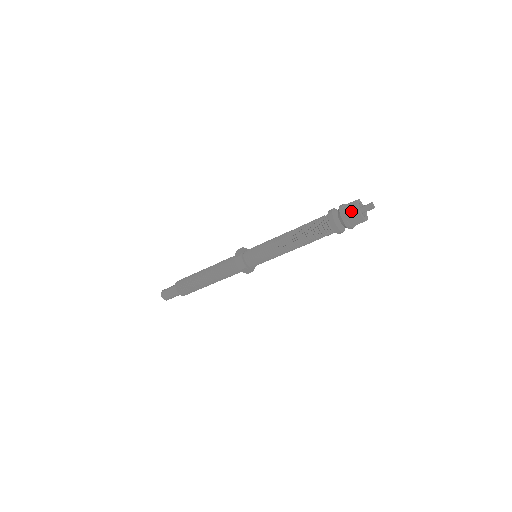
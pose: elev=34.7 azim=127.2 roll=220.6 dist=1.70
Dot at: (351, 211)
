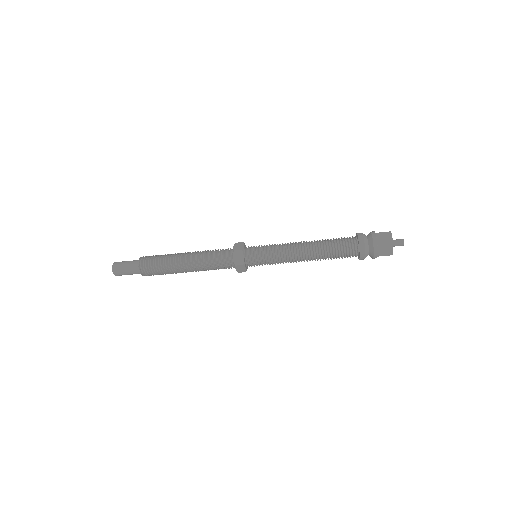
Dot at: (385, 240)
